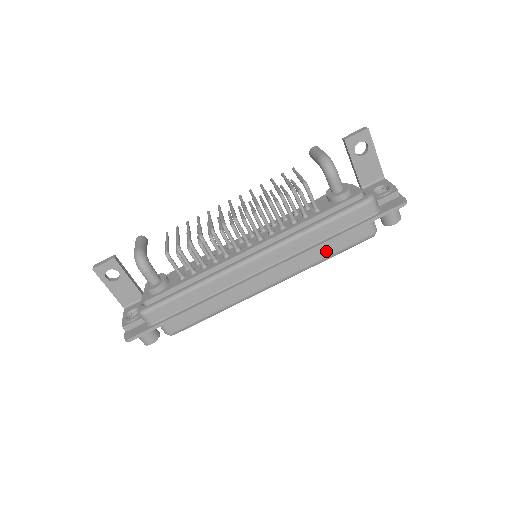
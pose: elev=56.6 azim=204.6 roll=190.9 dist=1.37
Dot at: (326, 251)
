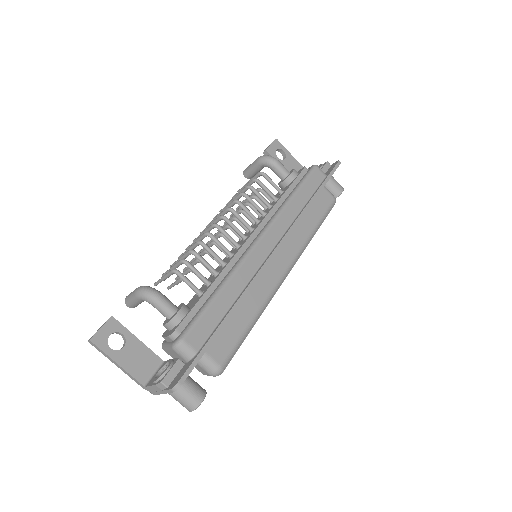
Dot at: (311, 222)
